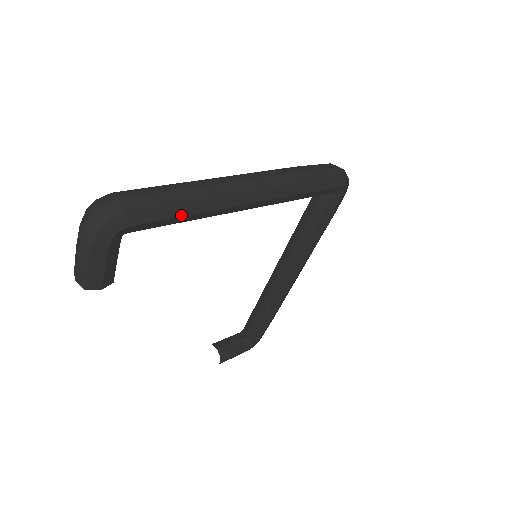
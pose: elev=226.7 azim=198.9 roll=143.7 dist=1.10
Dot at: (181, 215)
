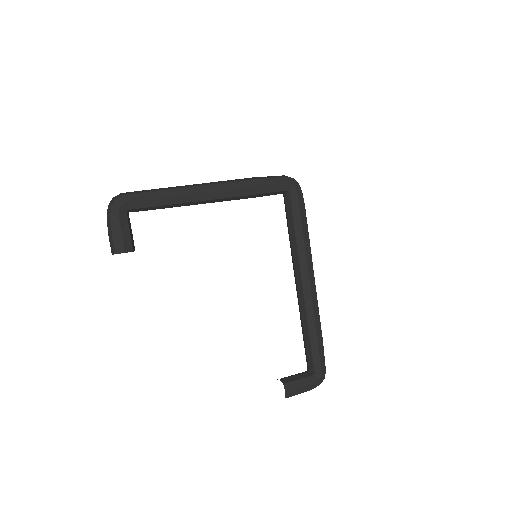
Dot at: (160, 197)
